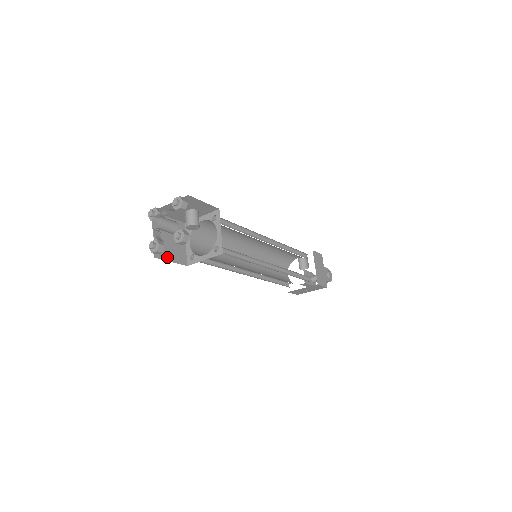
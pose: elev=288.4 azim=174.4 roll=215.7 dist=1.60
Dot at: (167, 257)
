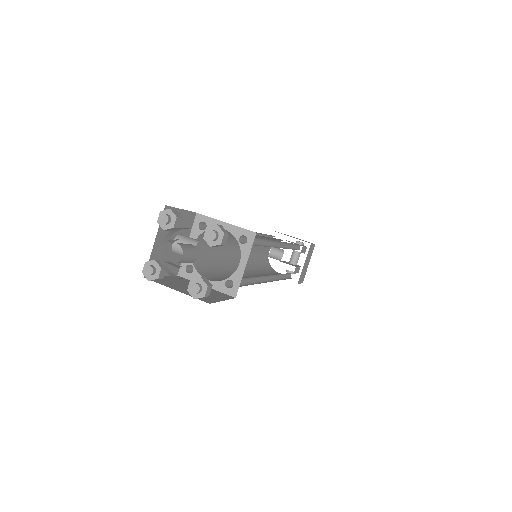
Dot at: (215, 300)
